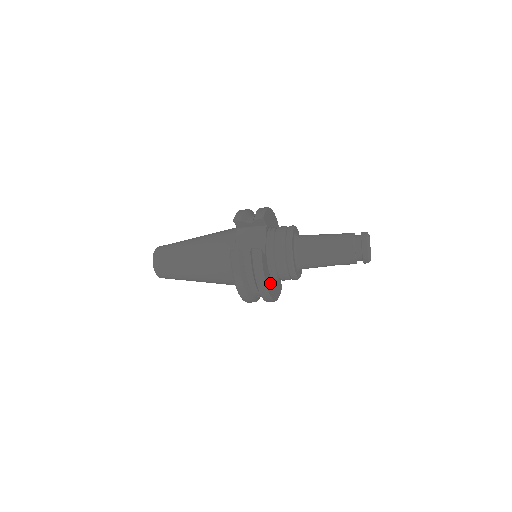
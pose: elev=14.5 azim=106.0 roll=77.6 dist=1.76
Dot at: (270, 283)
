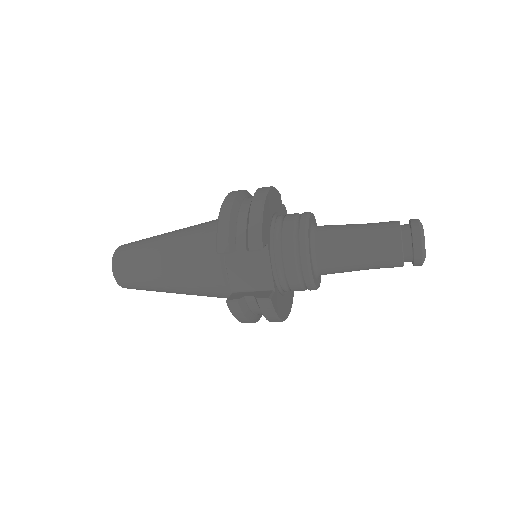
Dot at: (285, 302)
